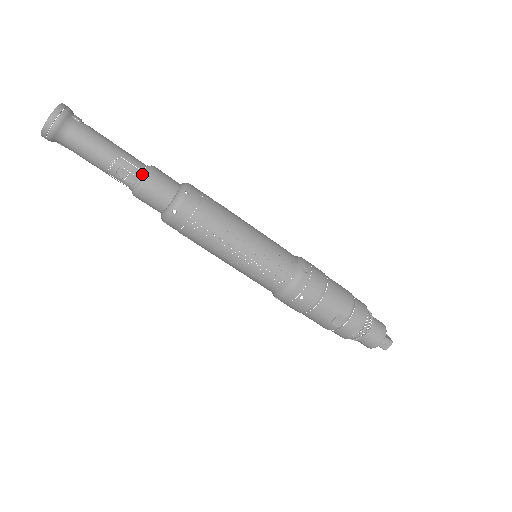
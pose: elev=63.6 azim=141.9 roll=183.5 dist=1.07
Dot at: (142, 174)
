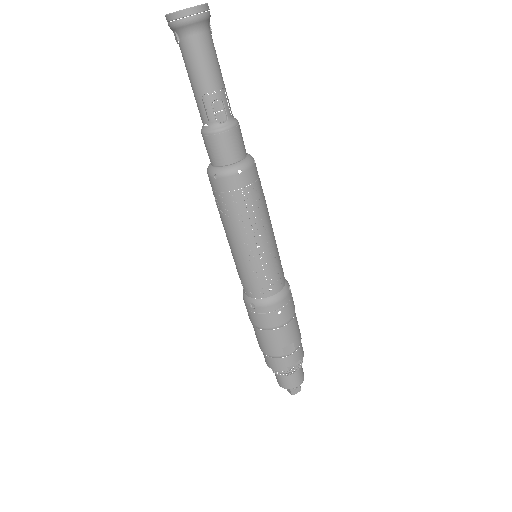
Dot at: (232, 119)
